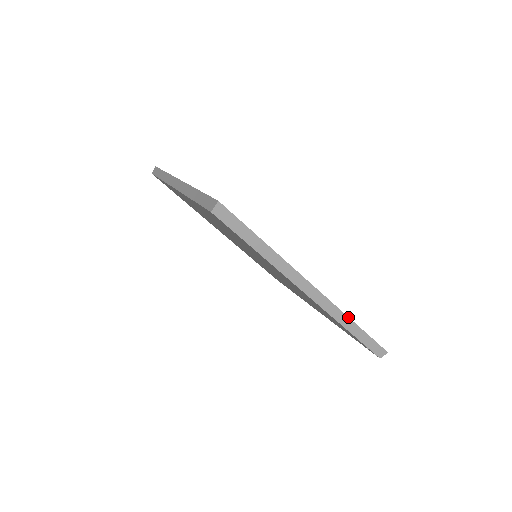
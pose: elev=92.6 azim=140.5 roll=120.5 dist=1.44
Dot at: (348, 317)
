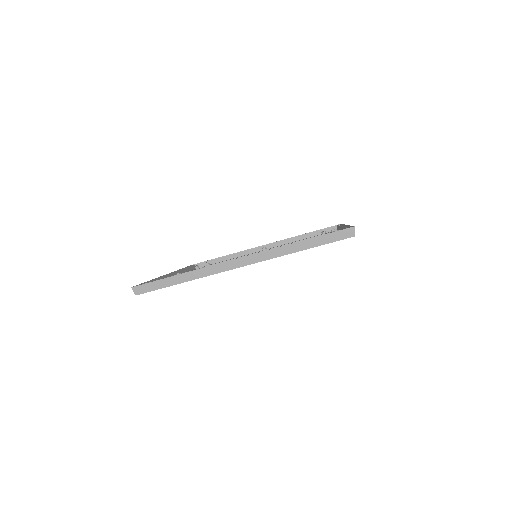
Dot at: occluded
